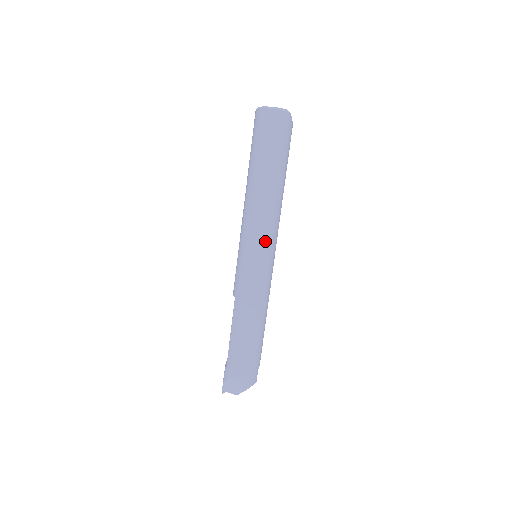
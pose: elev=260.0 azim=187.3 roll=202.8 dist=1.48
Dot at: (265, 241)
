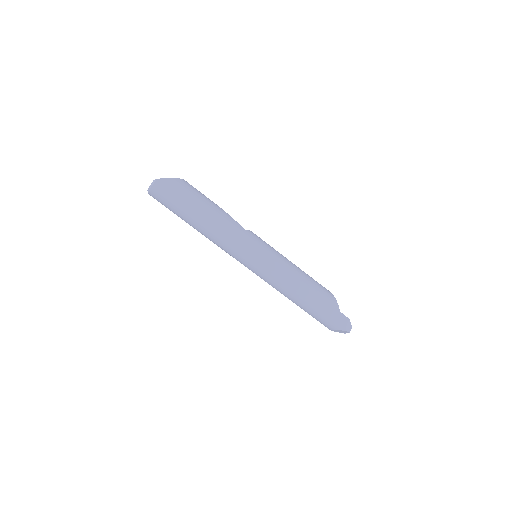
Dot at: (241, 253)
